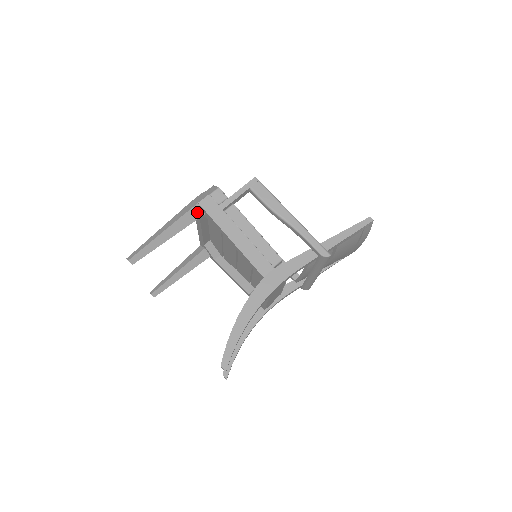
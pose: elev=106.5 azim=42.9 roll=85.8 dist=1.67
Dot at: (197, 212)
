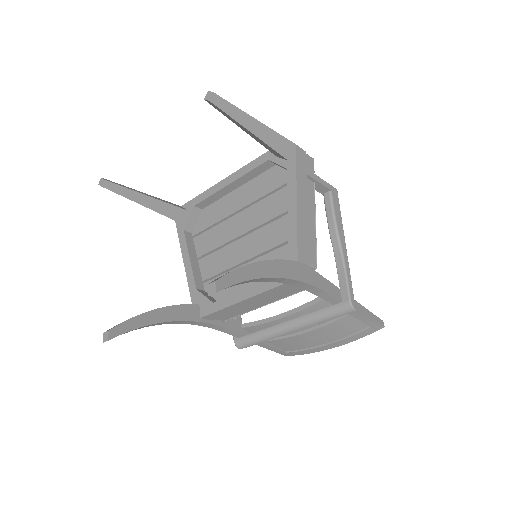
Dot at: (287, 149)
